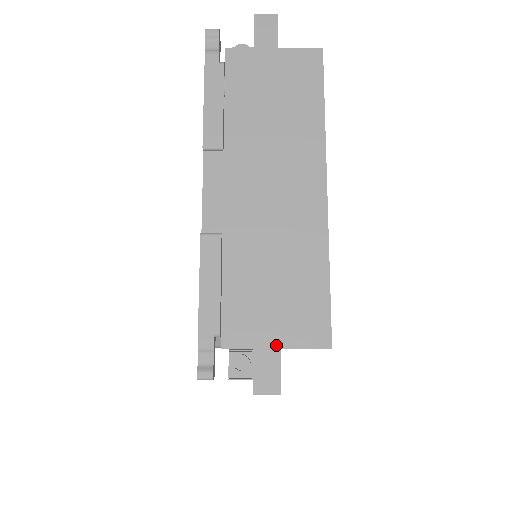
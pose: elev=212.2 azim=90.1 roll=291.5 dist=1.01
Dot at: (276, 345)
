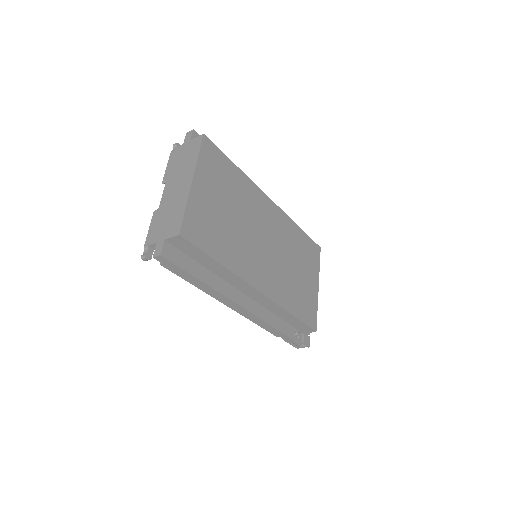
Dot at: (163, 239)
